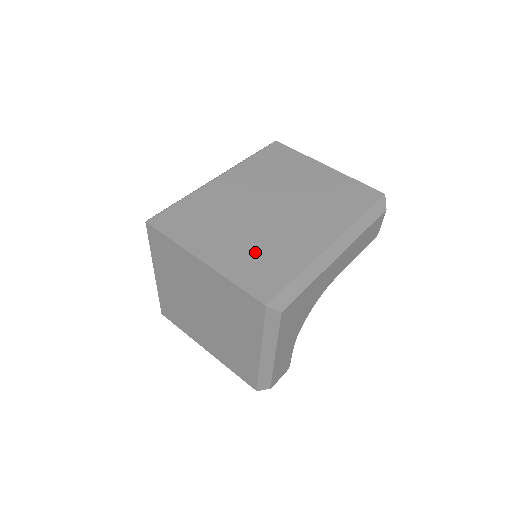
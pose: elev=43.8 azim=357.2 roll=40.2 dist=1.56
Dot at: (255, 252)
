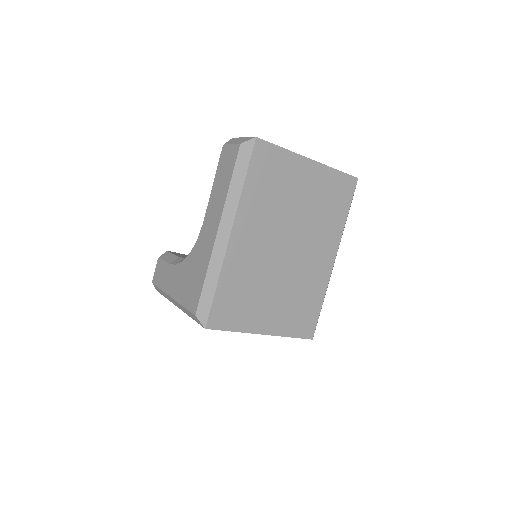
Dot at: (293, 303)
